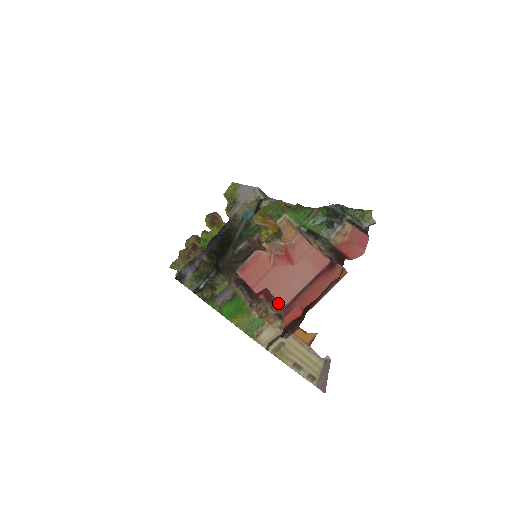
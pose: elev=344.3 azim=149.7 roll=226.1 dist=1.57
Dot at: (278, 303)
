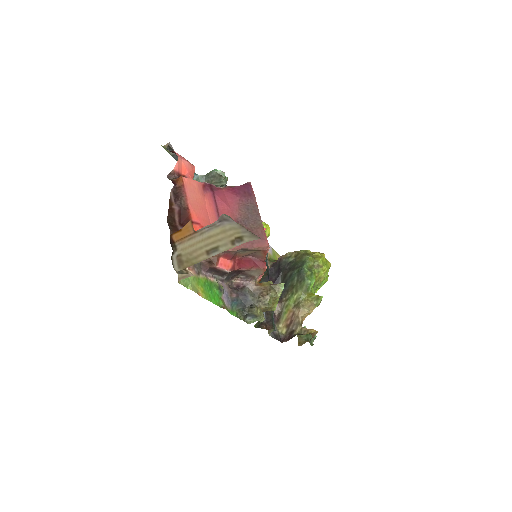
Dot at: occluded
